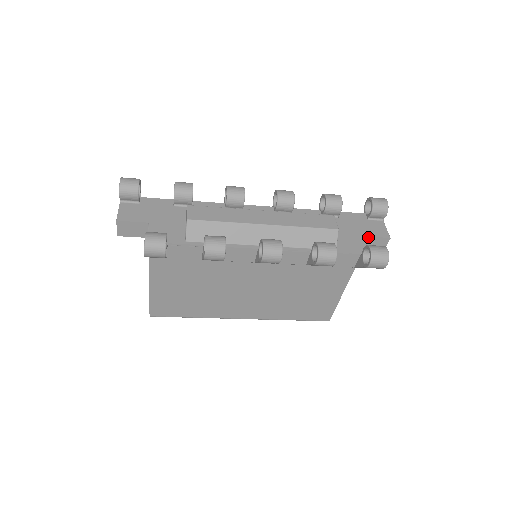
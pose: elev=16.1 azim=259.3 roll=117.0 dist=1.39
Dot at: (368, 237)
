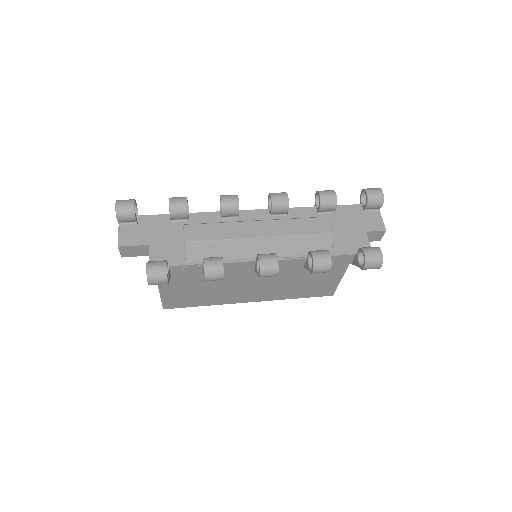
Dot at: (364, 233)
